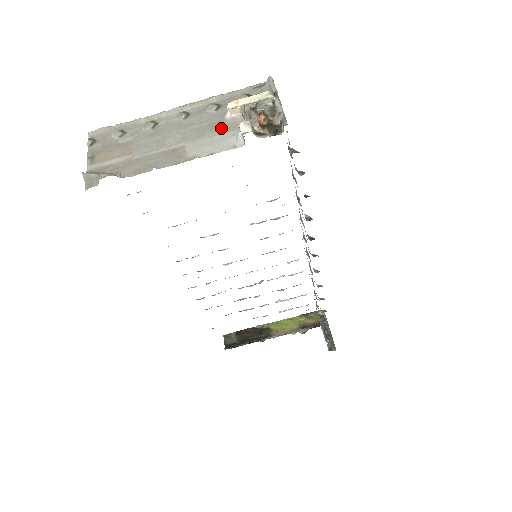
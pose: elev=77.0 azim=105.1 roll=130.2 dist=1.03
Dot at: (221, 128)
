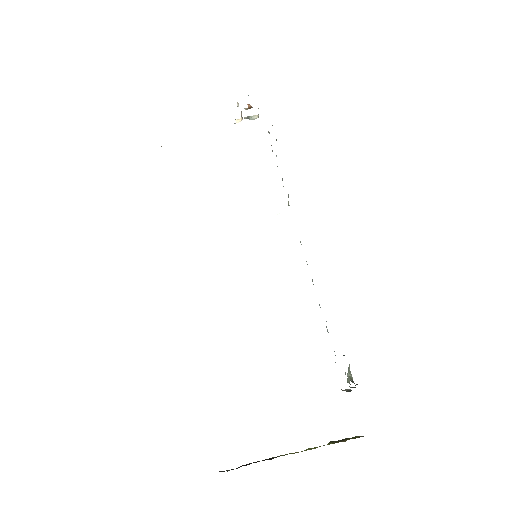
Dot at: occluded
